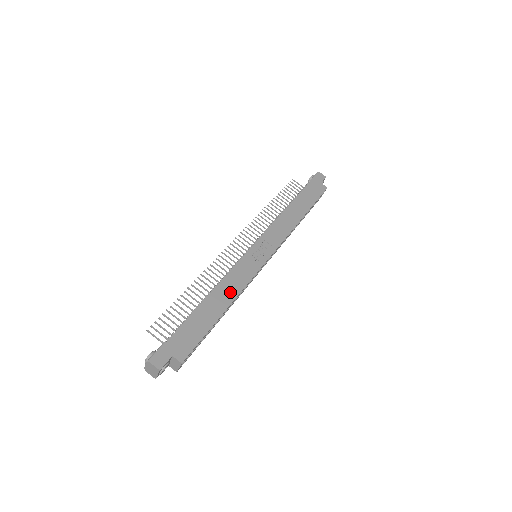
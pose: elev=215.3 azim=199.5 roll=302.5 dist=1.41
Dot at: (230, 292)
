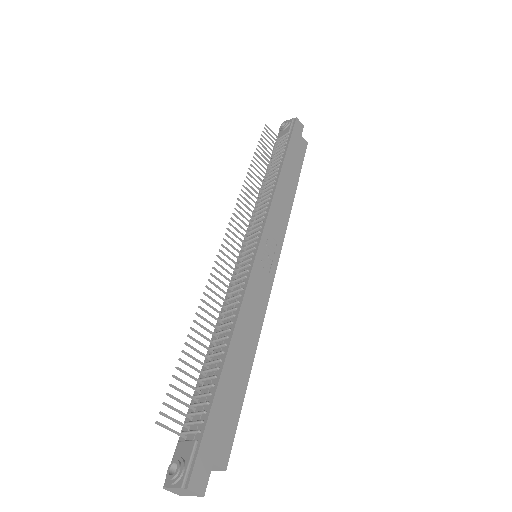
Dot at: (252, 329)
